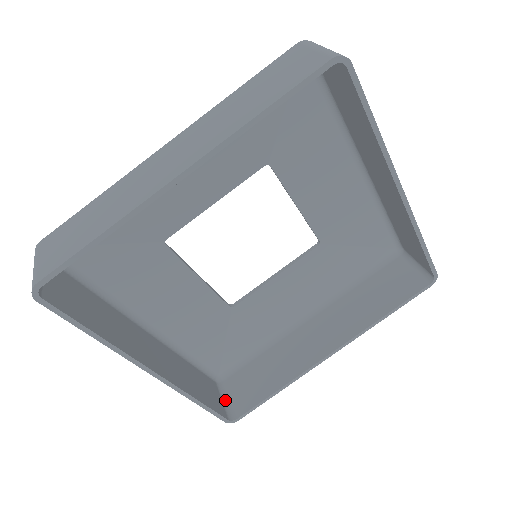
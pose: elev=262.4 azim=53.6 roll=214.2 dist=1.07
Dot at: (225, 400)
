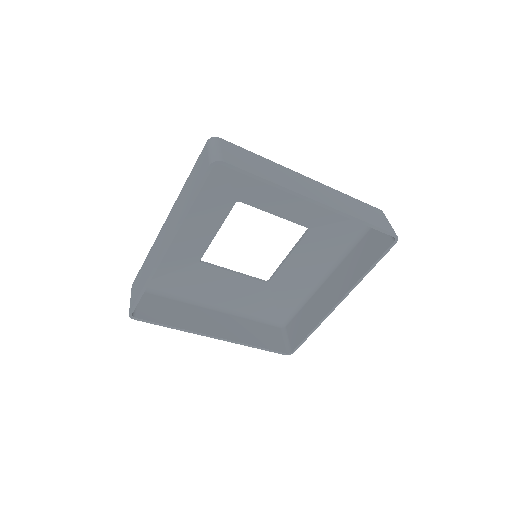
Dot at: (286, 340)
